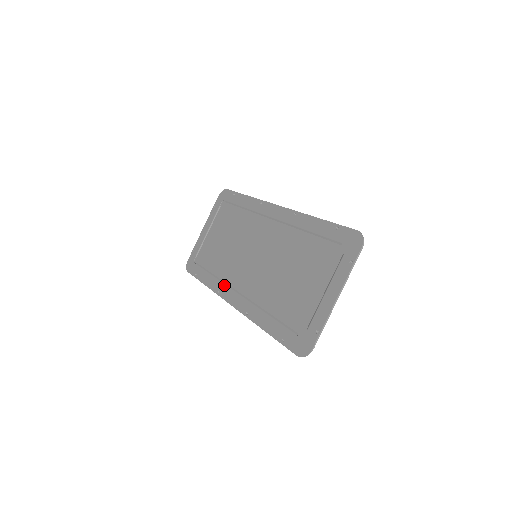
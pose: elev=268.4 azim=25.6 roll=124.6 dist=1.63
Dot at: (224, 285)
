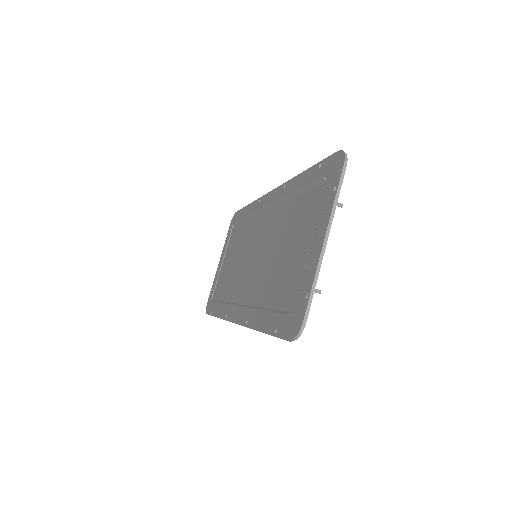
Dot at: (230, 306)
